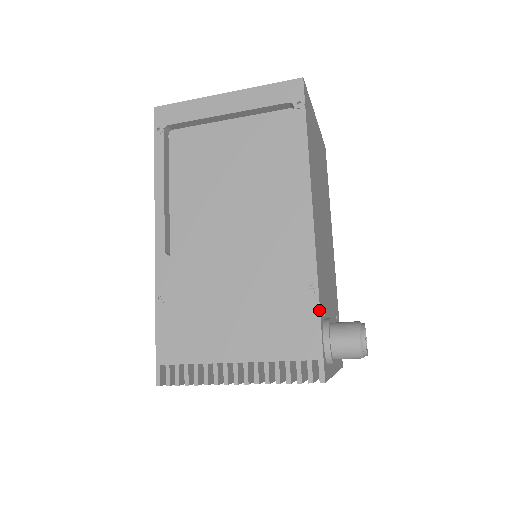
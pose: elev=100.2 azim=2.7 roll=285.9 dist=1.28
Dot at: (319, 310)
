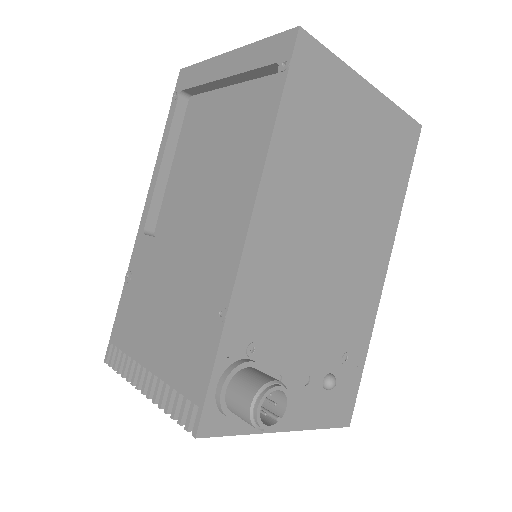
Dot at: (218, 346)
